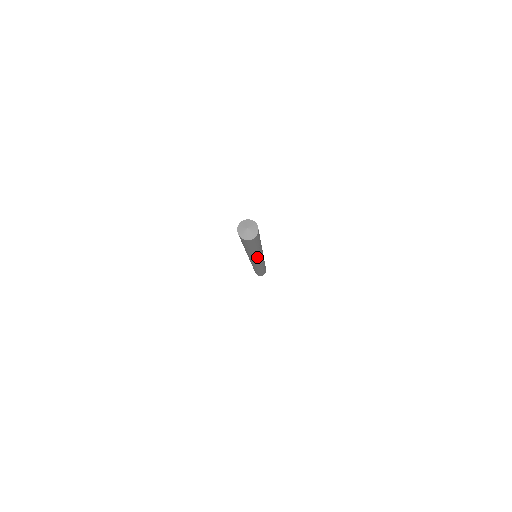
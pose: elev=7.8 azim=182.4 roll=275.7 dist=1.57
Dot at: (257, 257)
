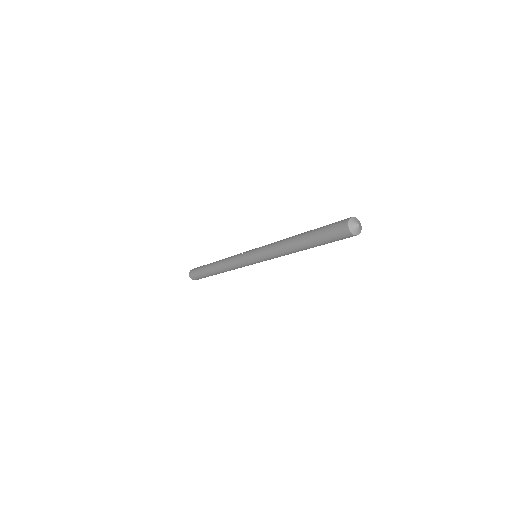
Dot at: (277, 255)
